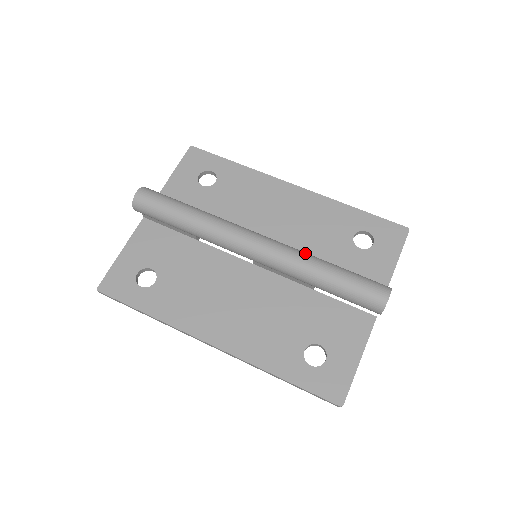
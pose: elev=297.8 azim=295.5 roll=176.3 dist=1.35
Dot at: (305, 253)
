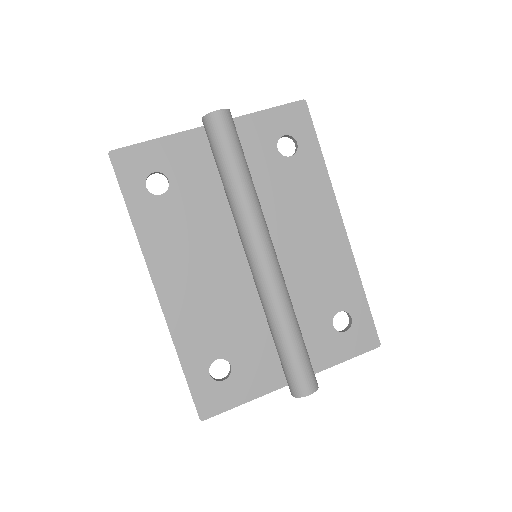
Dot at: (290, 302)
